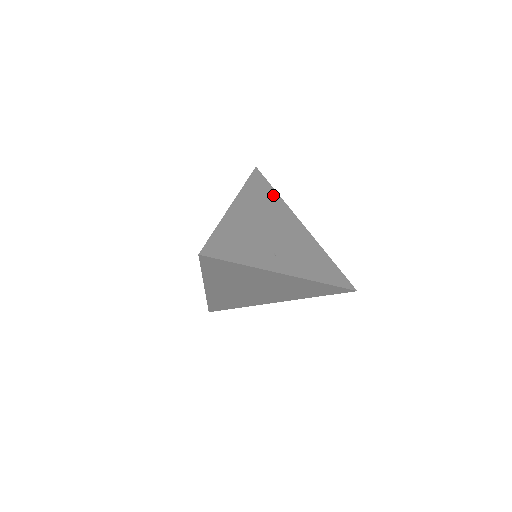
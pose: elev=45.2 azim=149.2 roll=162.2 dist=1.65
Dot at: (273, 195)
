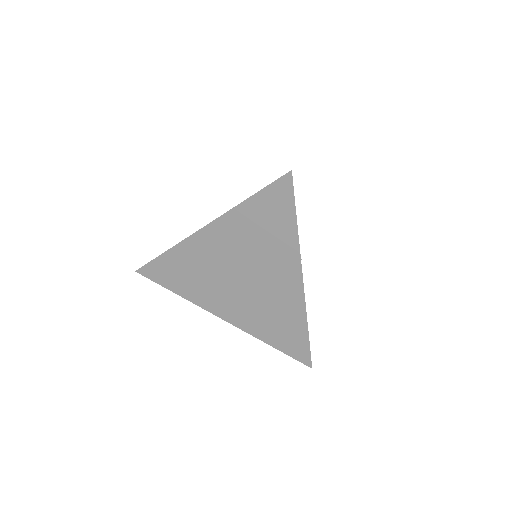
Dot at: occluded
